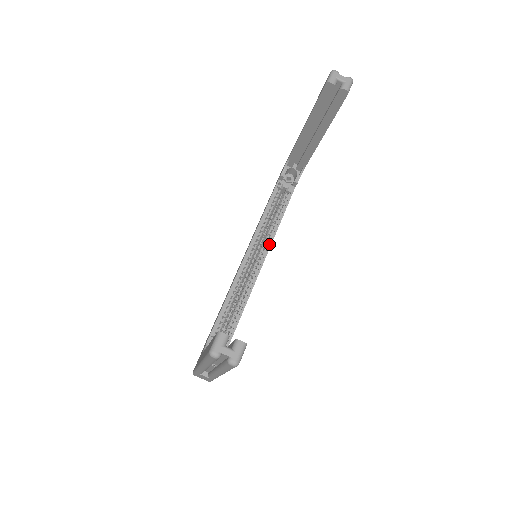
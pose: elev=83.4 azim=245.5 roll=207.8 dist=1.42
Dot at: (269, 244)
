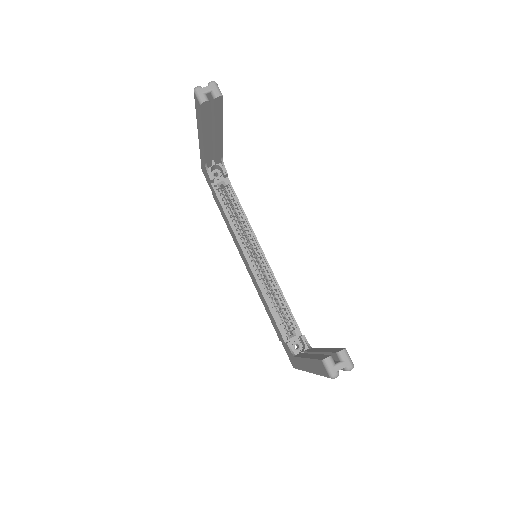
Dot at: (254, 237)
